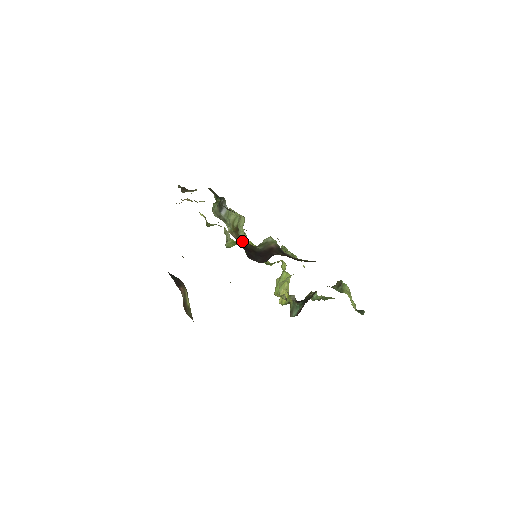
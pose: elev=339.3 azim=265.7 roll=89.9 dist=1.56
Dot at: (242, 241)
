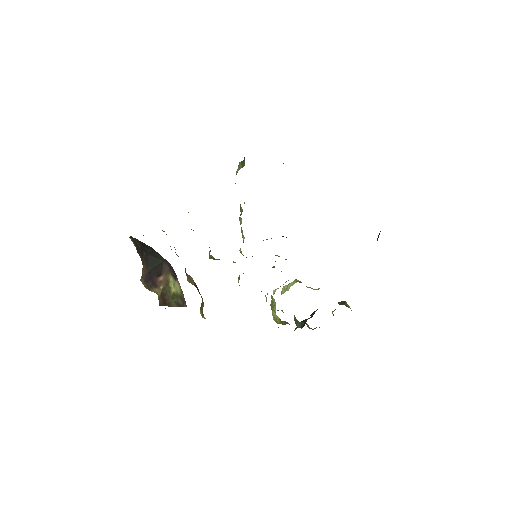
Dot at: occluded
